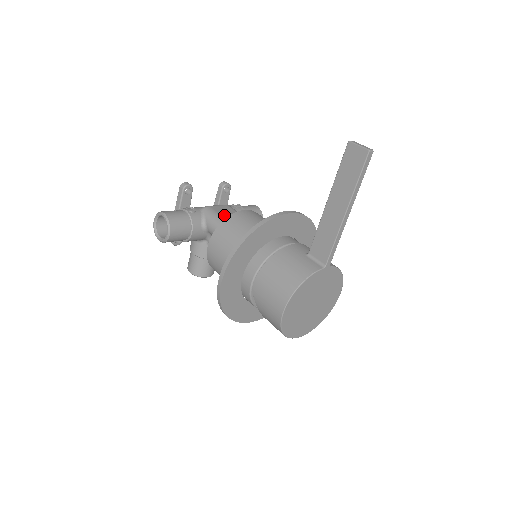
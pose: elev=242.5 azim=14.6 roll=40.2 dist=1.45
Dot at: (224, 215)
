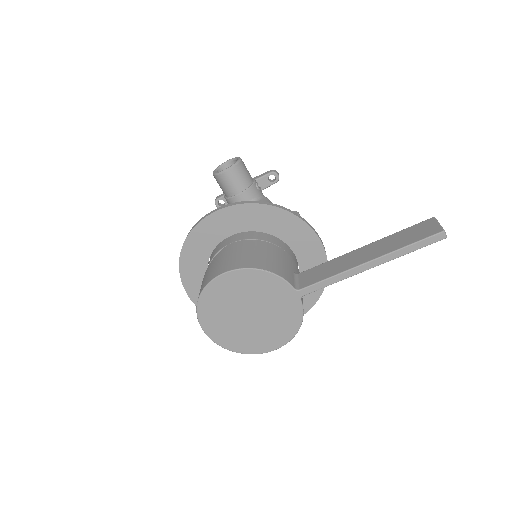
Dot at: occluded
